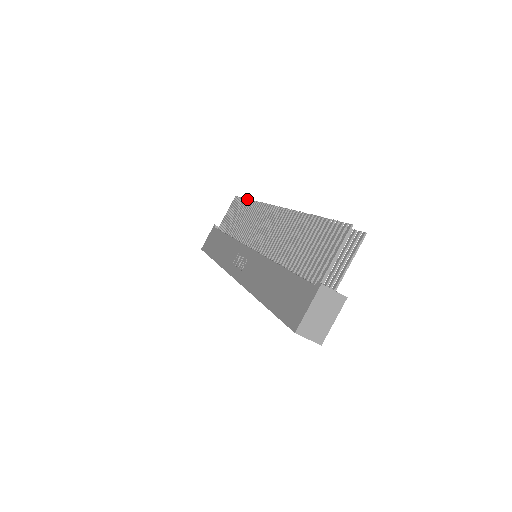
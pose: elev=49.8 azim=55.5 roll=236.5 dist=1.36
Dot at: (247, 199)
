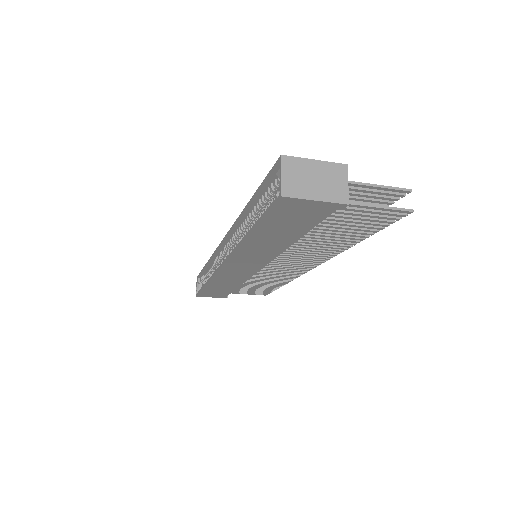
Dot at: occluded
